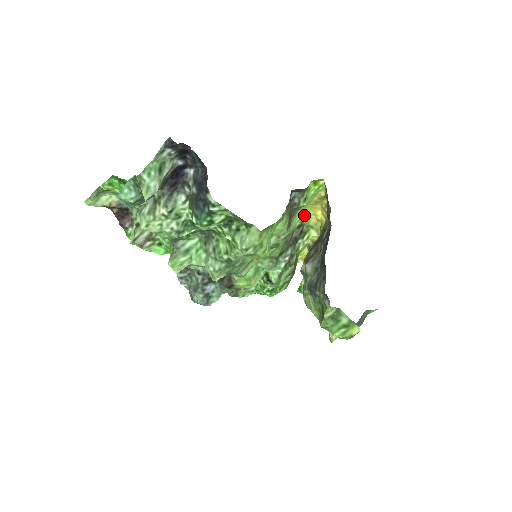
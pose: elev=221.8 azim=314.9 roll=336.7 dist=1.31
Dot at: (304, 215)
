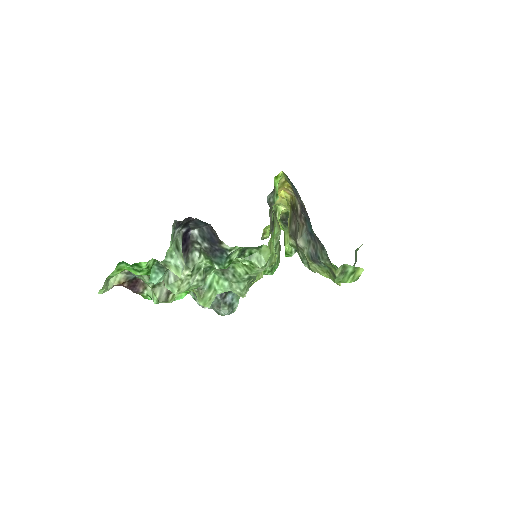
Dot at: occluded
